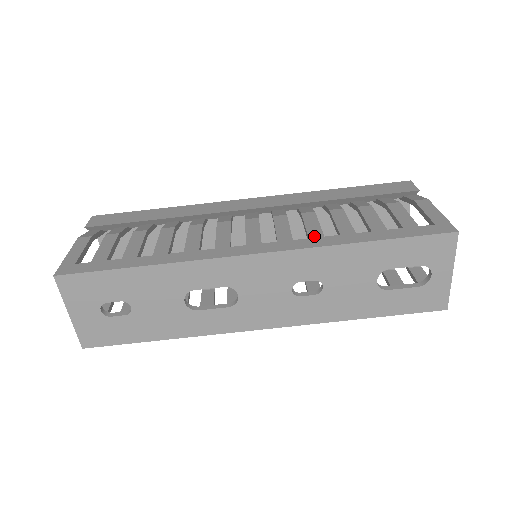
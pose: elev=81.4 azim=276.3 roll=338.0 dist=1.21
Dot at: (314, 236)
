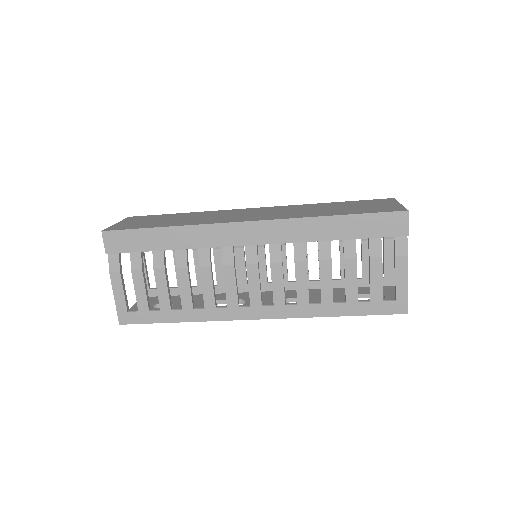
Dot at: (302, 303)
